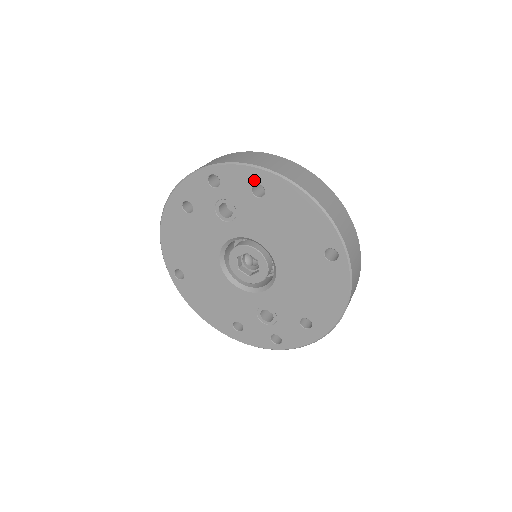
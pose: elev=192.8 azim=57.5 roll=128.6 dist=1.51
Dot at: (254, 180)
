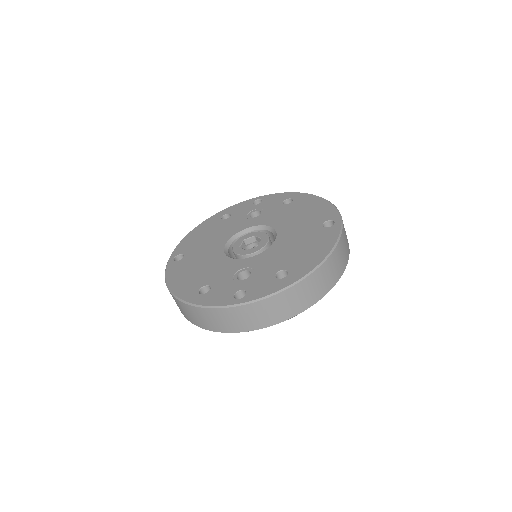
Dot at: (288, 197)
